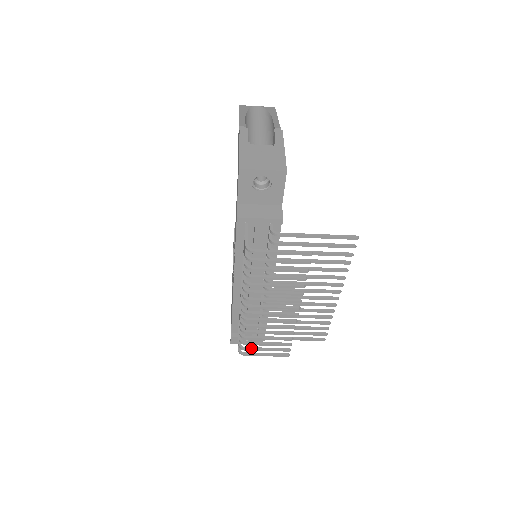
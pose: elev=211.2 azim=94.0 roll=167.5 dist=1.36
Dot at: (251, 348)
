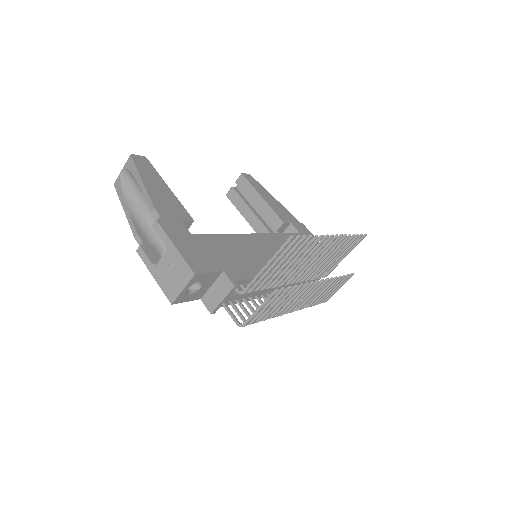
Dot at: (324, 299)
